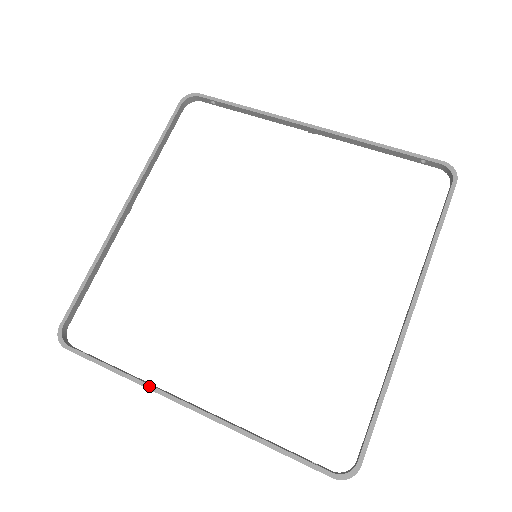
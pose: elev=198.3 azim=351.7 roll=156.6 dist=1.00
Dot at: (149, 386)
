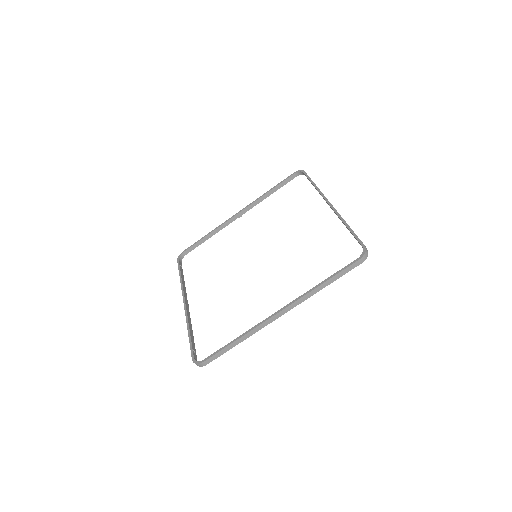
Dot at: (182, 288)
